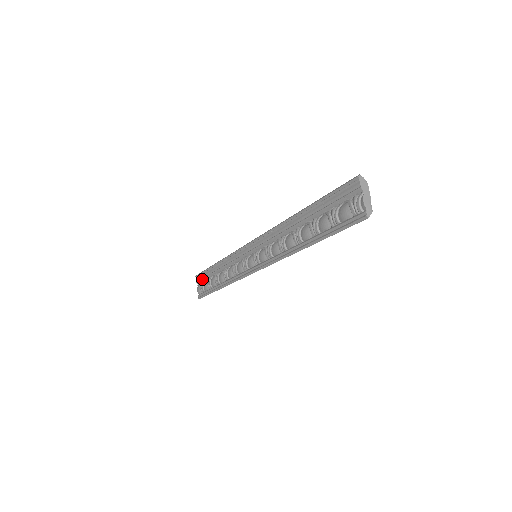
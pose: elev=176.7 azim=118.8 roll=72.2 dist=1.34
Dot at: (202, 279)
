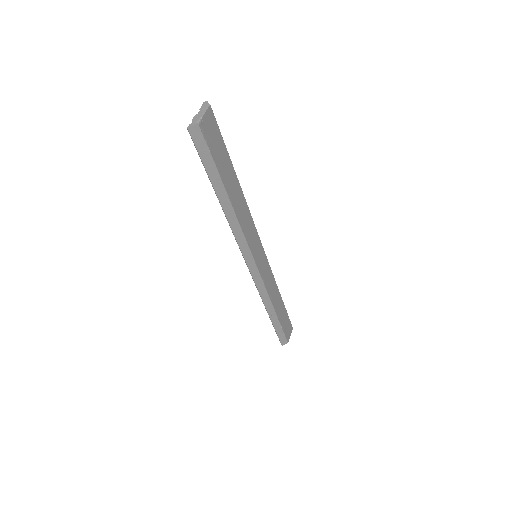
Dot at: occluded
